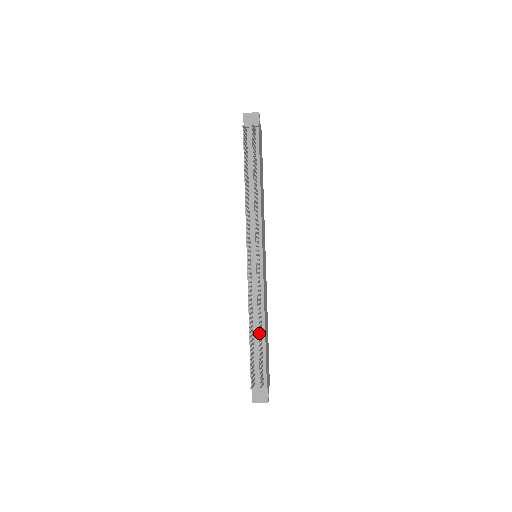
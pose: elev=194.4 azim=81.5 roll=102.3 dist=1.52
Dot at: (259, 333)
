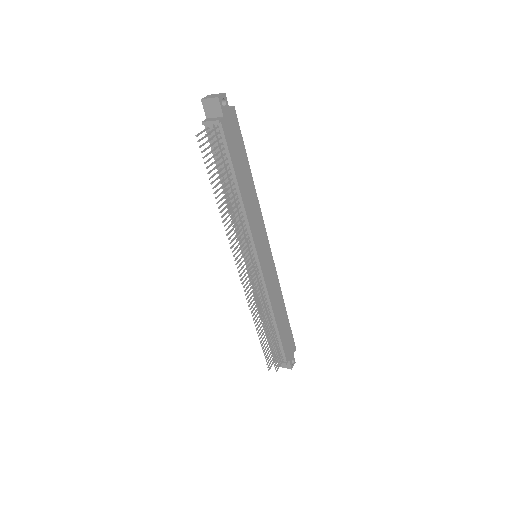
Dot at: (271, 324)
